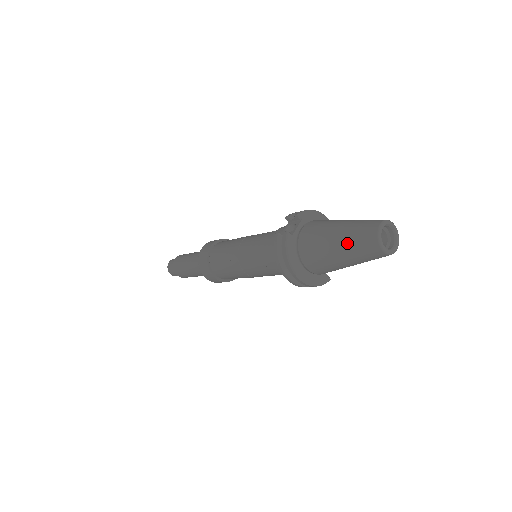
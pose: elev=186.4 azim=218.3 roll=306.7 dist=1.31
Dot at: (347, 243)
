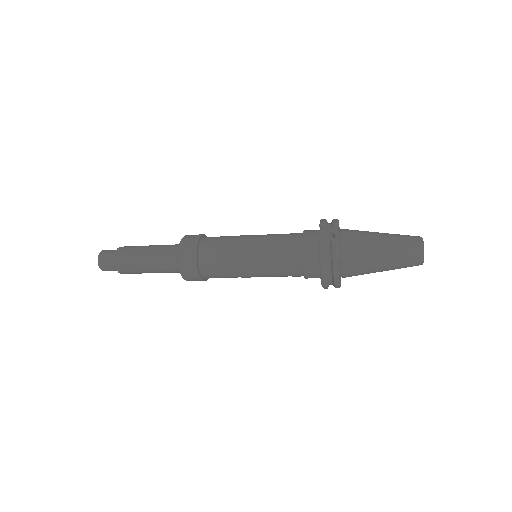
Dot at: (395, 254)
